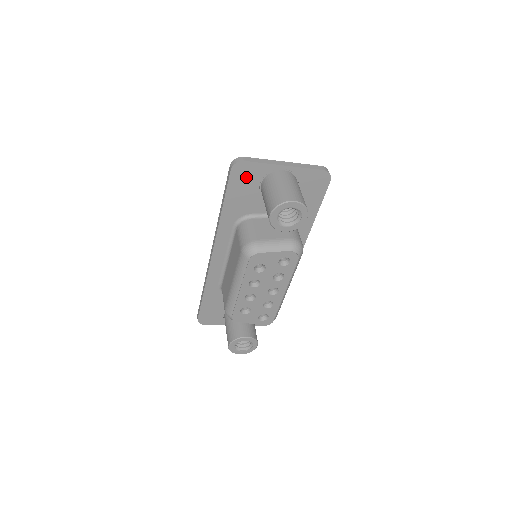
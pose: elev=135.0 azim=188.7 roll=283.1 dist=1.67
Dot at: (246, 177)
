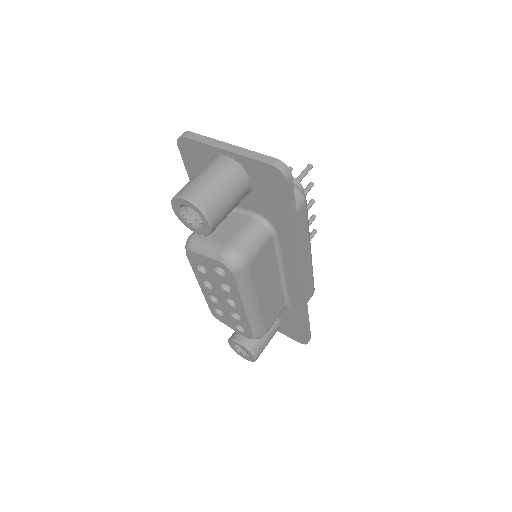
Dot at: (195, 157)
